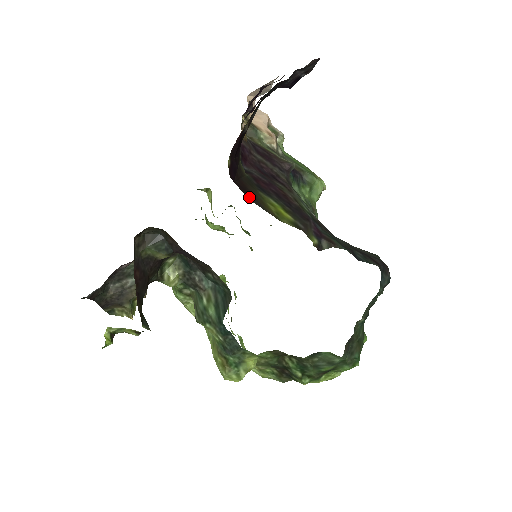
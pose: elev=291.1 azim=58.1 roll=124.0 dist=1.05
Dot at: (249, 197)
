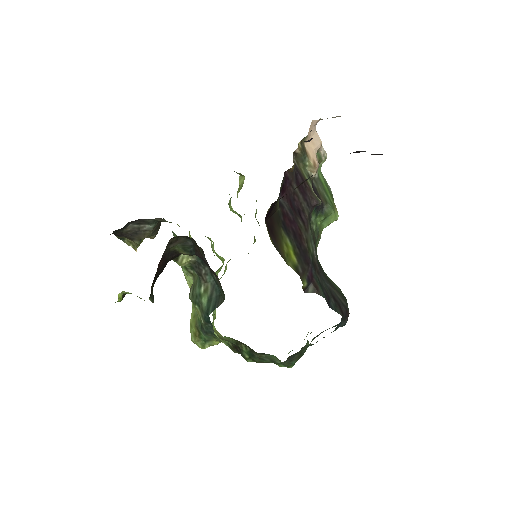
Dot at: (272, 238)
